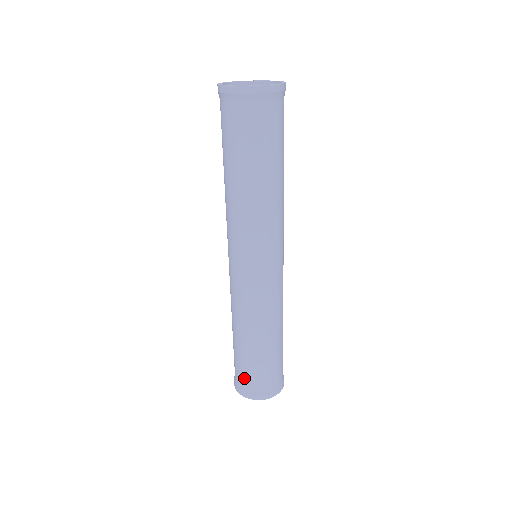
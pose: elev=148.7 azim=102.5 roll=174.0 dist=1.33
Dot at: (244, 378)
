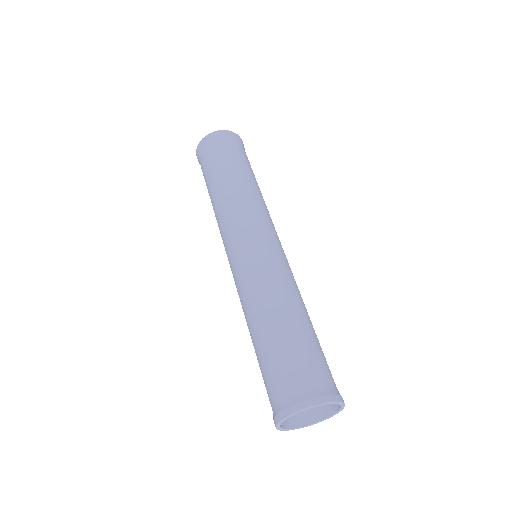
Dot at: (287, 379)
